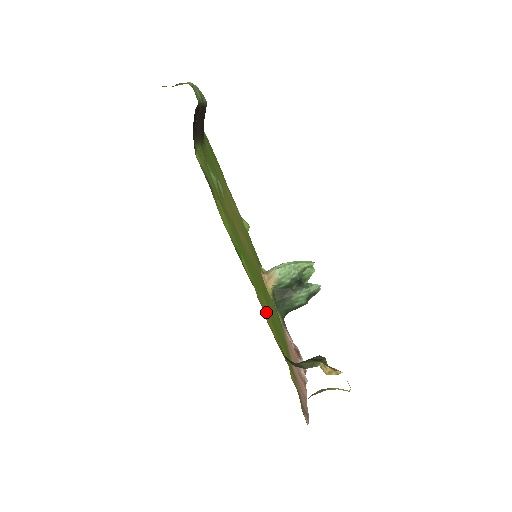
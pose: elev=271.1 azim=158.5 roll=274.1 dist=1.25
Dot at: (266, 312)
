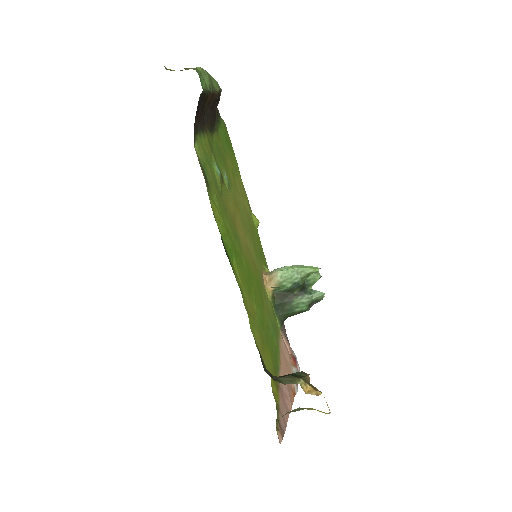
Dot at: (253, 318)
